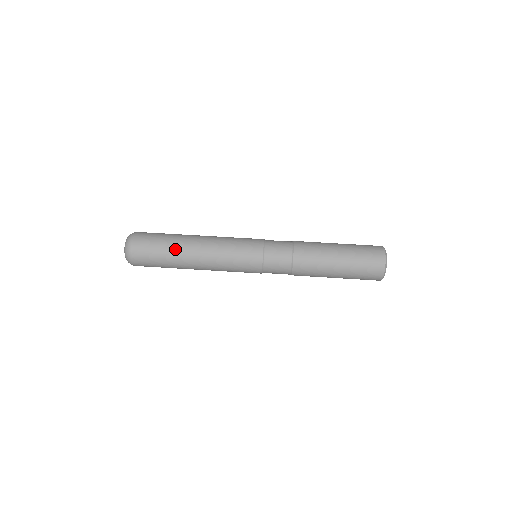
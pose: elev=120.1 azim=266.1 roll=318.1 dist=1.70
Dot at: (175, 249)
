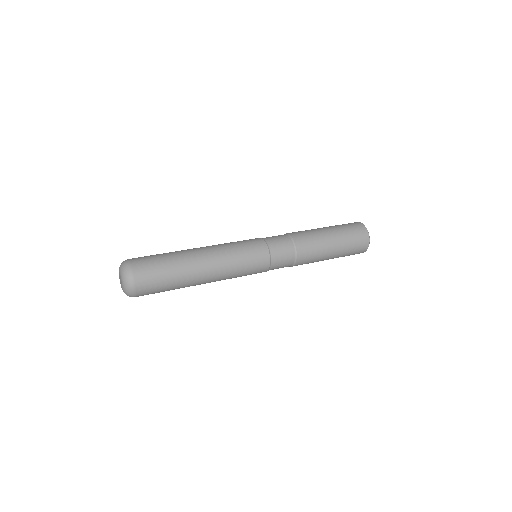
Dot at: (182, 264)
